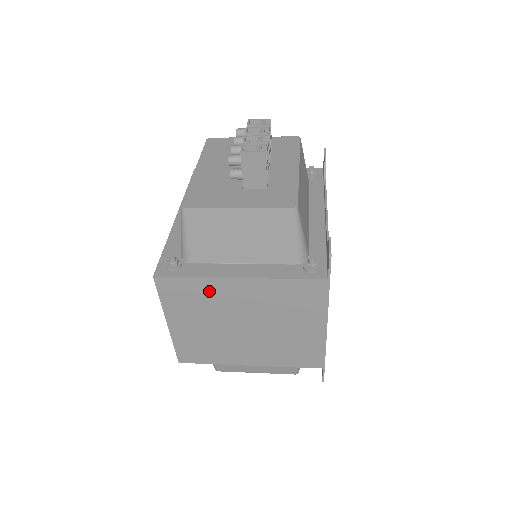
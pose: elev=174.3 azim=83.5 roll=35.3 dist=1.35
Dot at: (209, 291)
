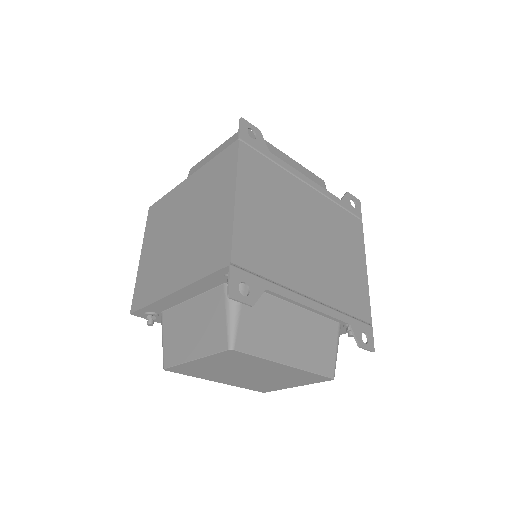
Dot at: (171, 202)
